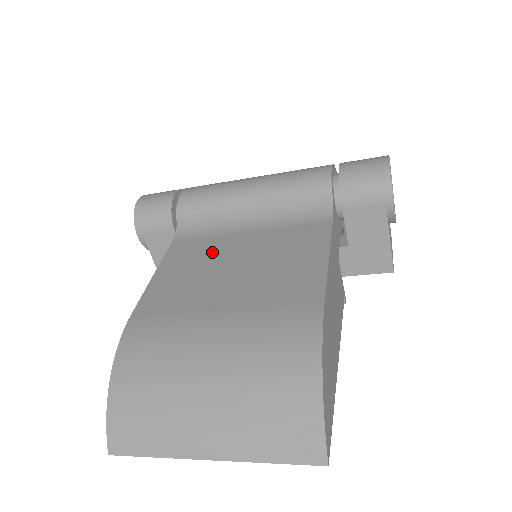
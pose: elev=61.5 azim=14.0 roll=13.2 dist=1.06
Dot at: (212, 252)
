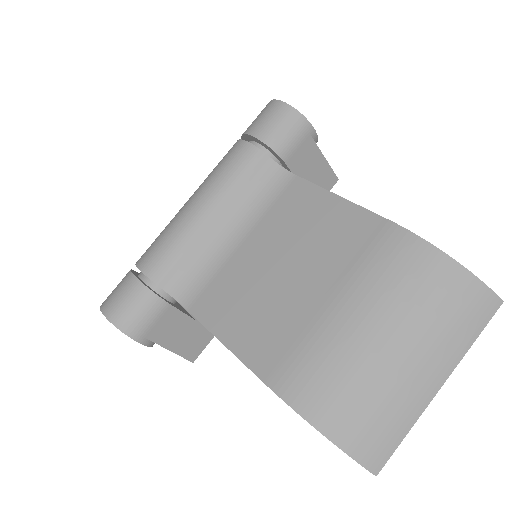
Dot at: (242, 280)
